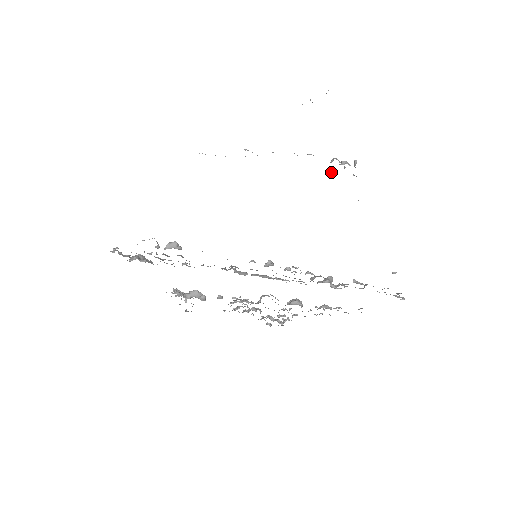
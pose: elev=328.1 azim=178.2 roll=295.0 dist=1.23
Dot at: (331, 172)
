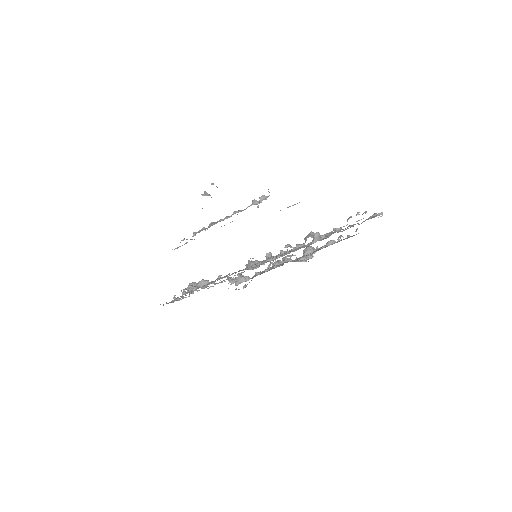
Dot at: (258, 207)
